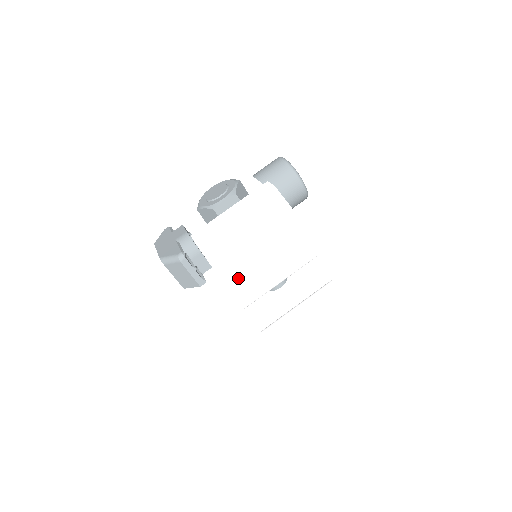
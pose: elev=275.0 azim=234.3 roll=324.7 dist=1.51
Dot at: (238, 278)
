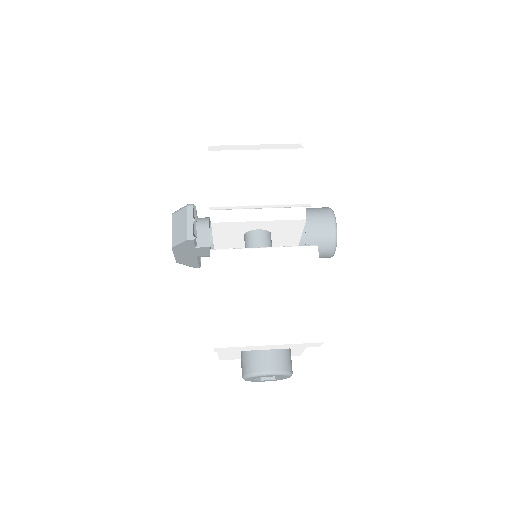
Dot at: (223, 171)
